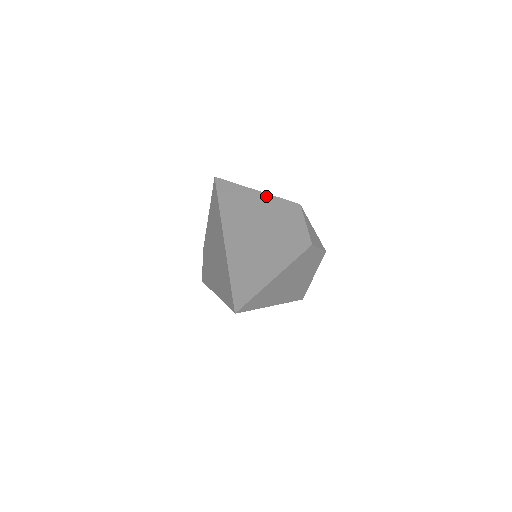
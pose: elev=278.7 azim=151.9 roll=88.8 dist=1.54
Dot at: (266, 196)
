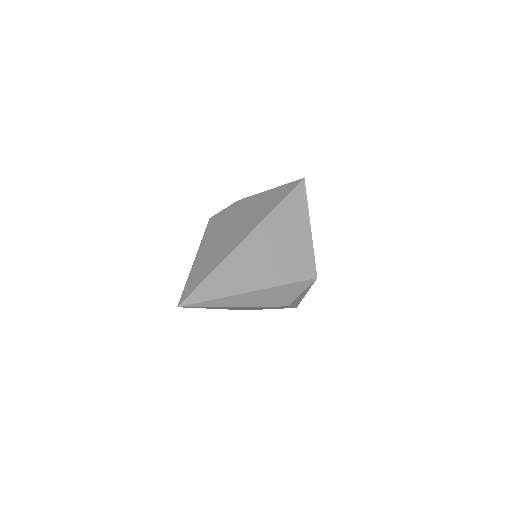
Dot at: (309, 242)
